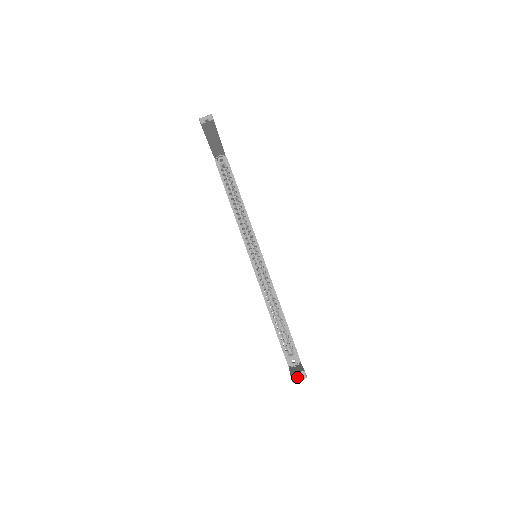
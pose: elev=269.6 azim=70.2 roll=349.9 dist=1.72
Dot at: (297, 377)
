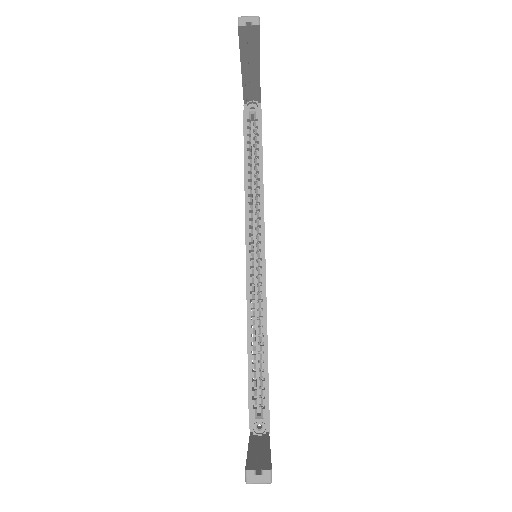
Dot at: (256, 477)
